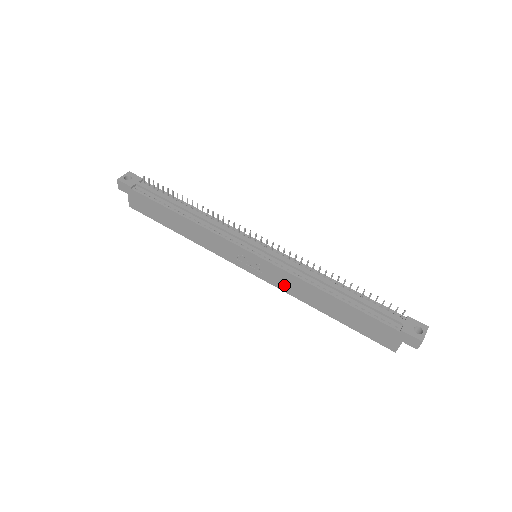
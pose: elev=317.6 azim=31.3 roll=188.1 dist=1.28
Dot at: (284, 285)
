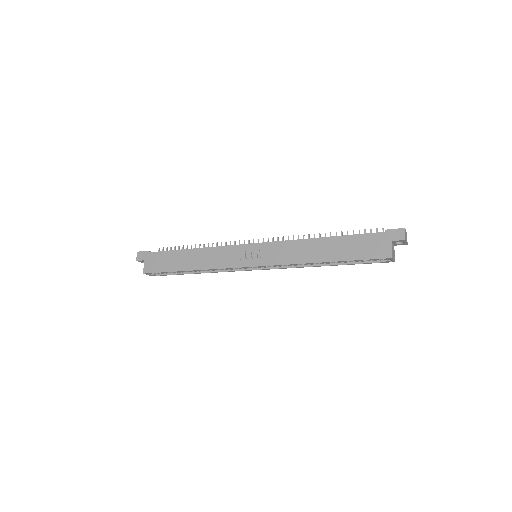
Dot at: (284, 257)
